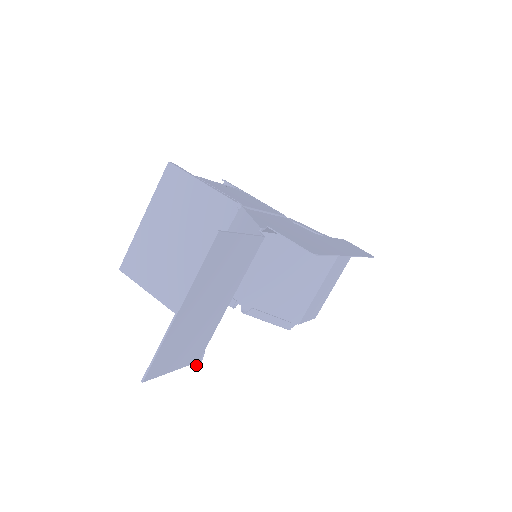
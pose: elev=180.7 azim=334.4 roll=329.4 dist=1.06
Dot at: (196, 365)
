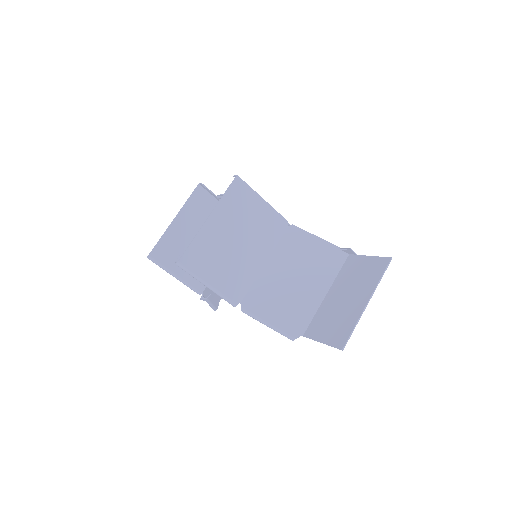
Dot at: (293, 339)
